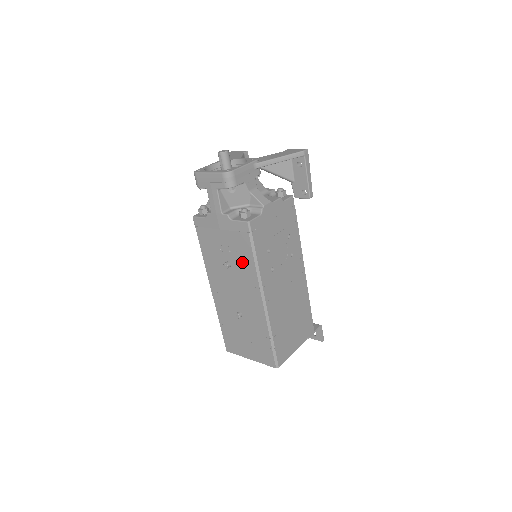
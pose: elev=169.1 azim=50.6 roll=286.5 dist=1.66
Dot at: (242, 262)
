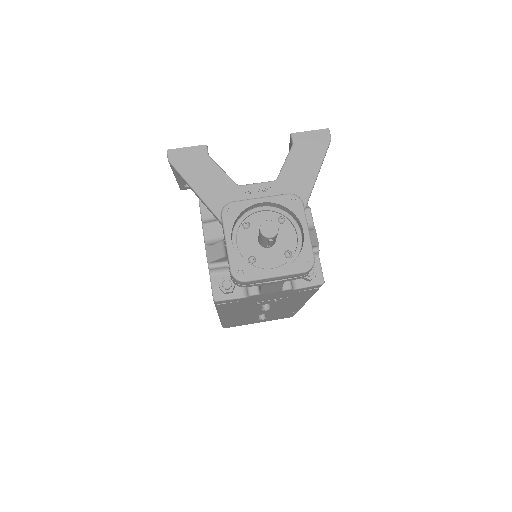
Dot at: (291, 300)
